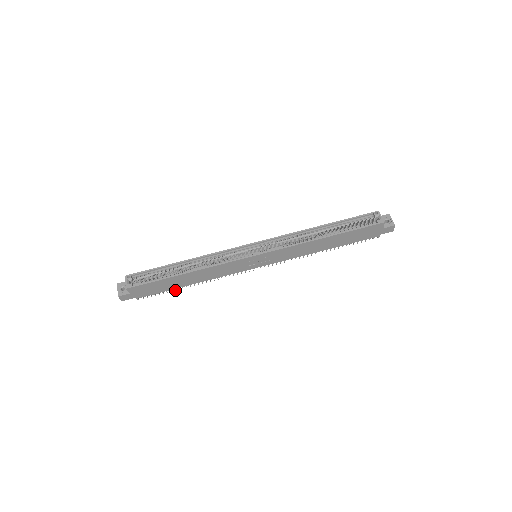
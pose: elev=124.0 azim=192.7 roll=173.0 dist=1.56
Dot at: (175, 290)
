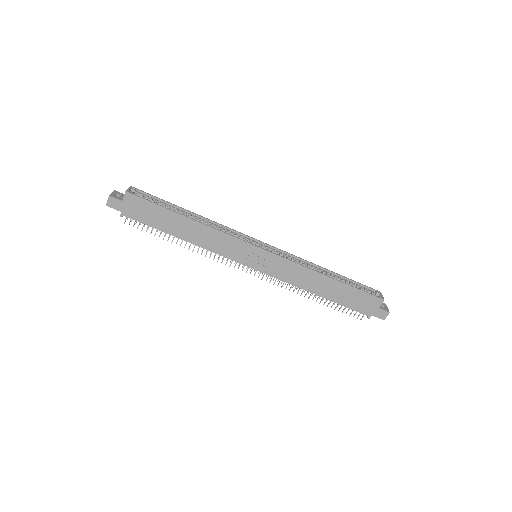
Dot at: occluded
